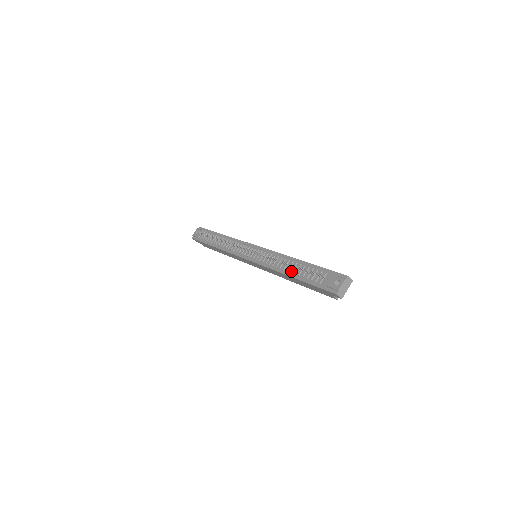
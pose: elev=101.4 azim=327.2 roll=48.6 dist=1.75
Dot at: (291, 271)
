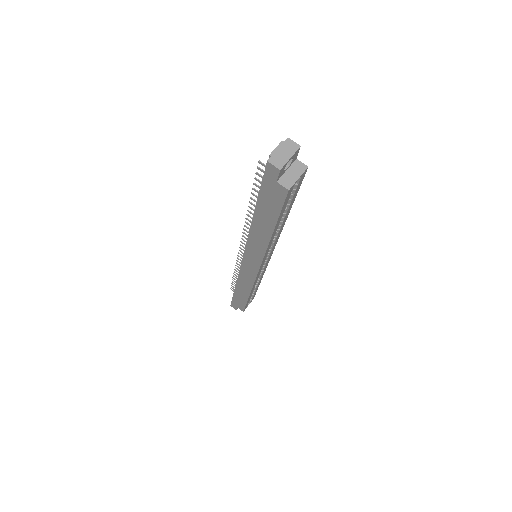
Dot at: occluded
